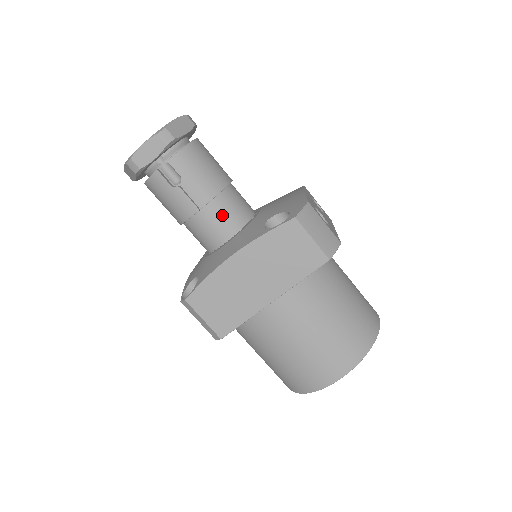
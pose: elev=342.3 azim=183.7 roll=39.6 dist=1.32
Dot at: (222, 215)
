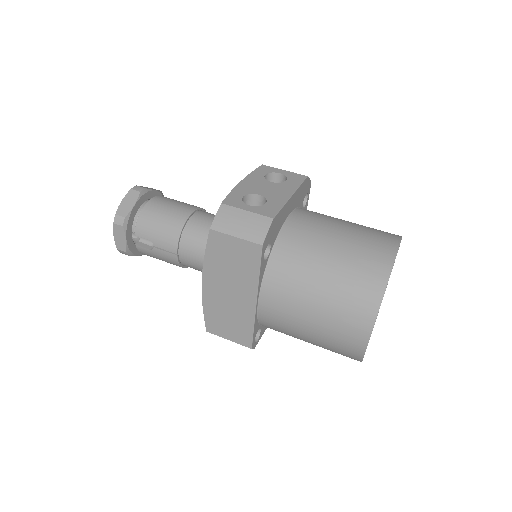
Dot at: (194, 248)
